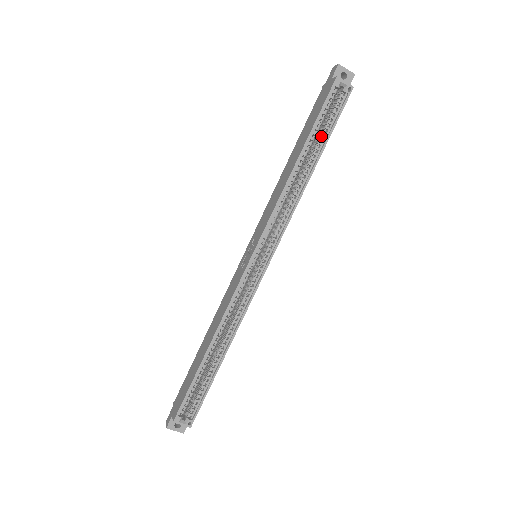
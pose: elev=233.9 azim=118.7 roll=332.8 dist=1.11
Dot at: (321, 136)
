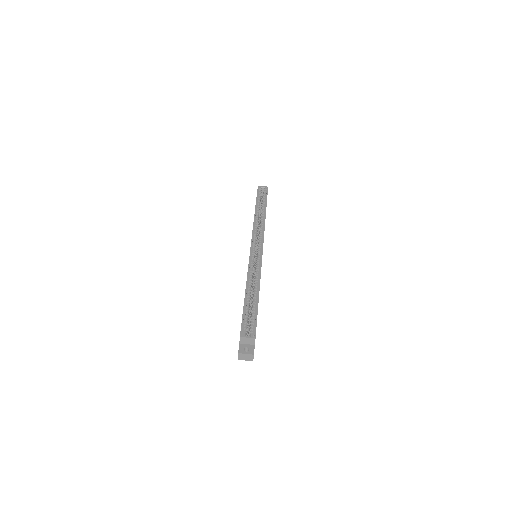
Dot at: (263, 203)
